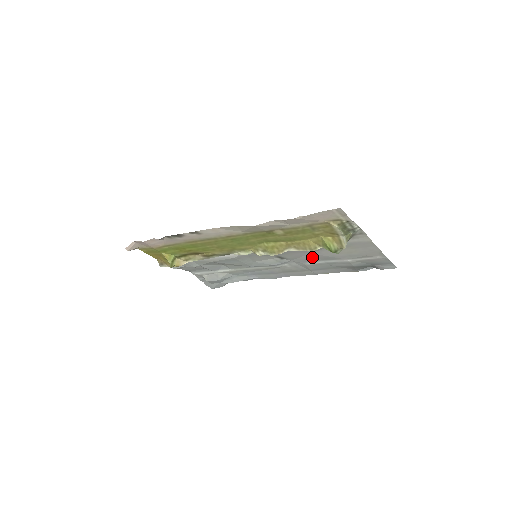
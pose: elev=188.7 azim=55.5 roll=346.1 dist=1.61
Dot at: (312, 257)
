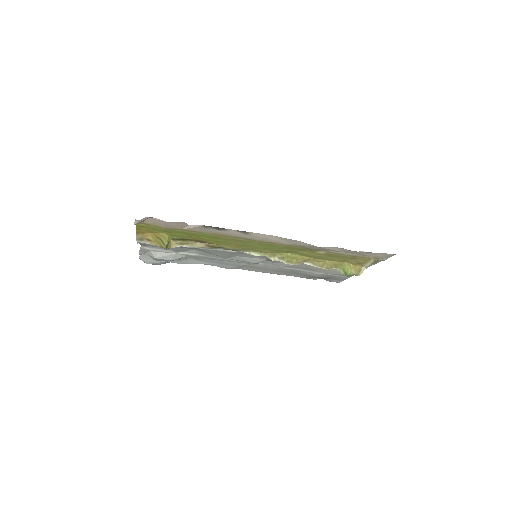
Dot at: (297, 266)
